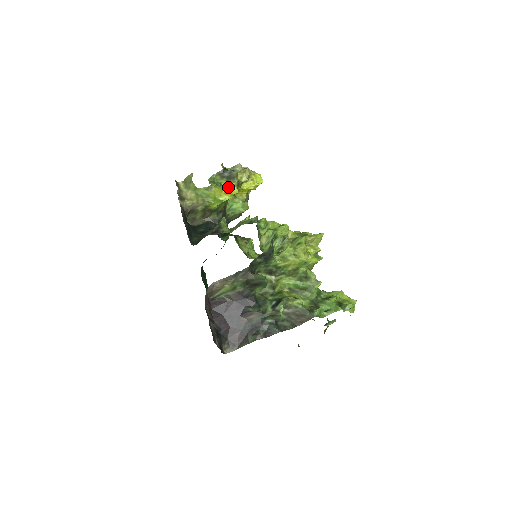
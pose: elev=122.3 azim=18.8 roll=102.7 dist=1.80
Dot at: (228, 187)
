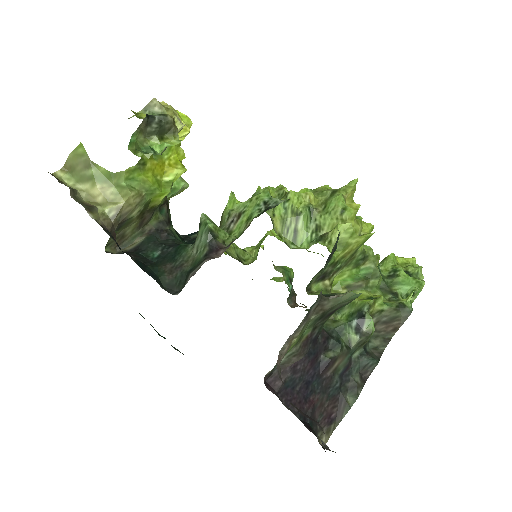
Dot at: (170, 151)
